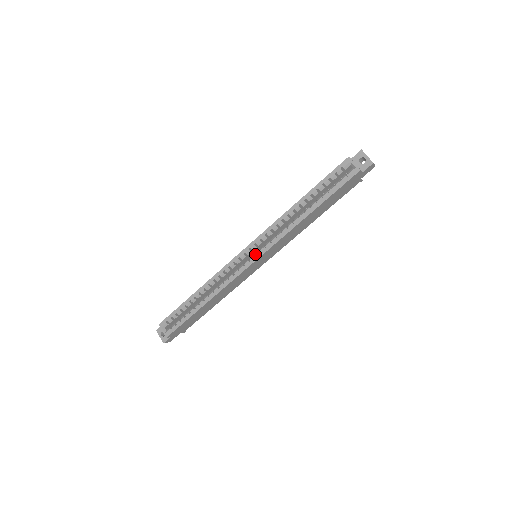
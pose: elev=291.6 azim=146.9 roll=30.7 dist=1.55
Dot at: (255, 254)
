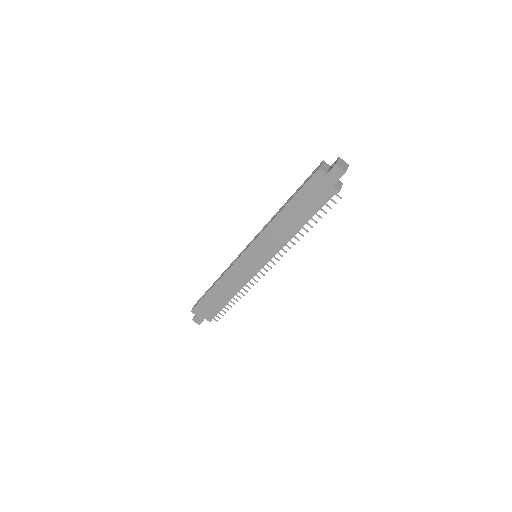
Dot at: (247, 247)
